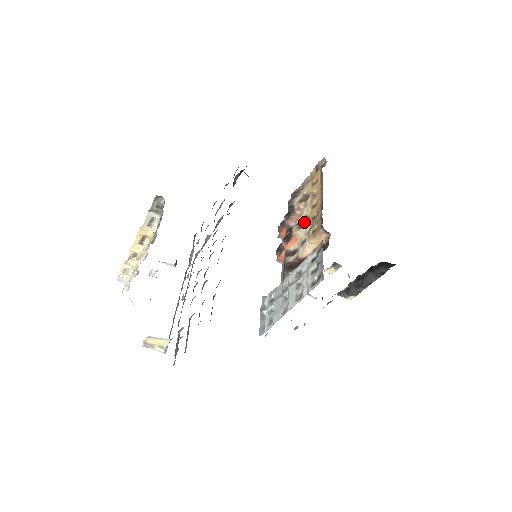
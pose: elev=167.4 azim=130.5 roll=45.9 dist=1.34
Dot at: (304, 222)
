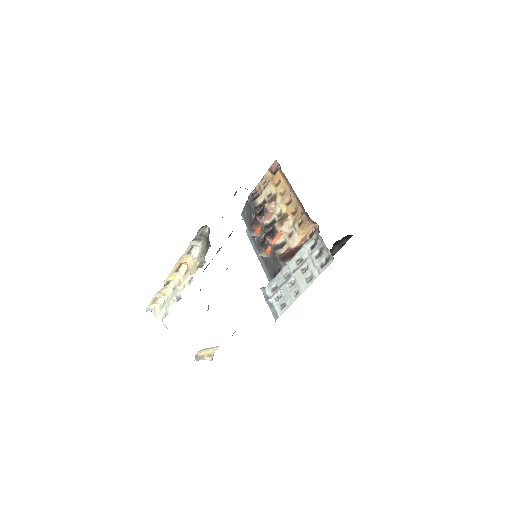
Dot at: (283, 218)
